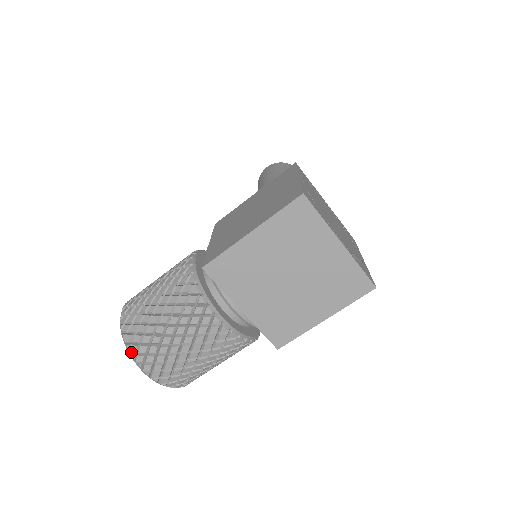
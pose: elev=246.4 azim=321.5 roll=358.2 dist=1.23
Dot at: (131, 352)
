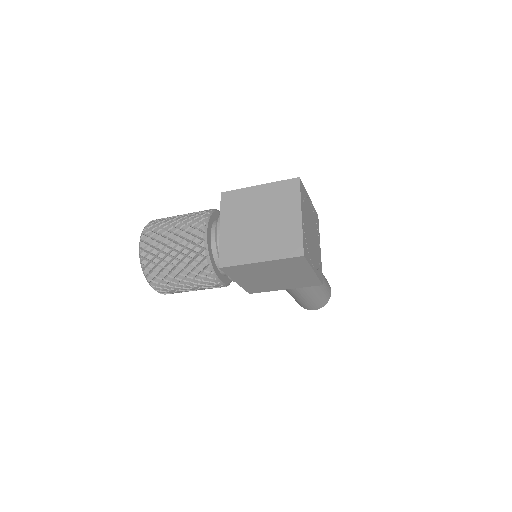
Dot at: (146, 227)
